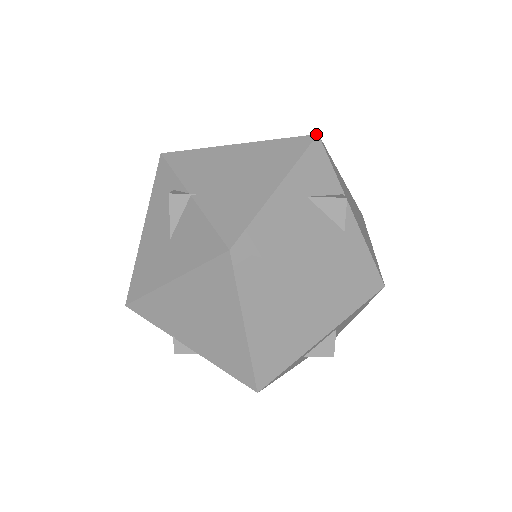
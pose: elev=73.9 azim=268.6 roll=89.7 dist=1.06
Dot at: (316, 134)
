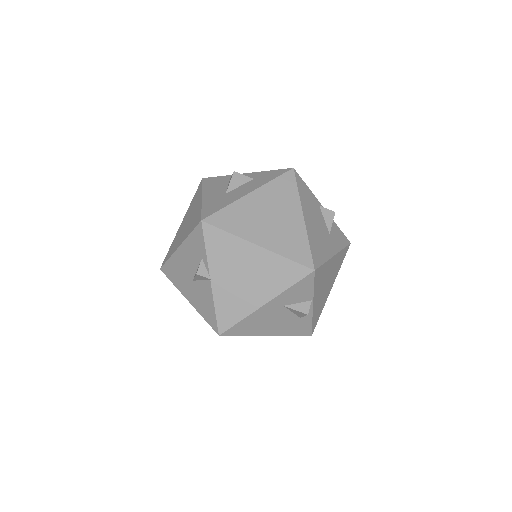
Dot at: (313, 270)
